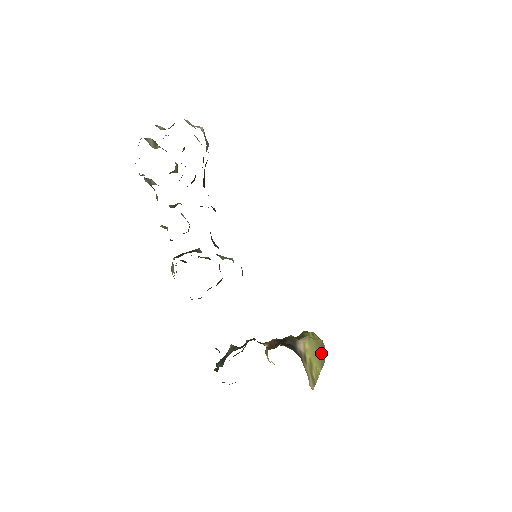
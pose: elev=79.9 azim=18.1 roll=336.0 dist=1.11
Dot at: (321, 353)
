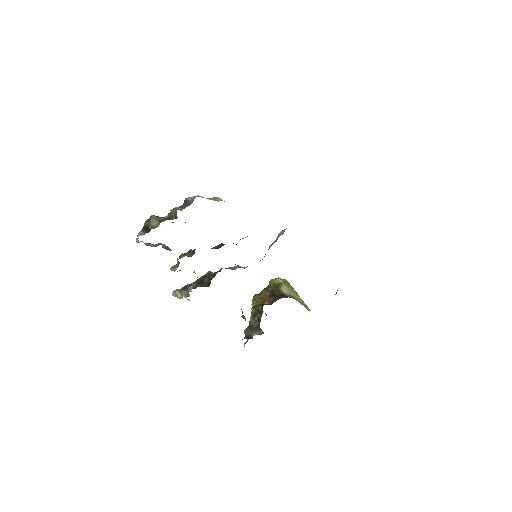
Dot at: (292, 287)
